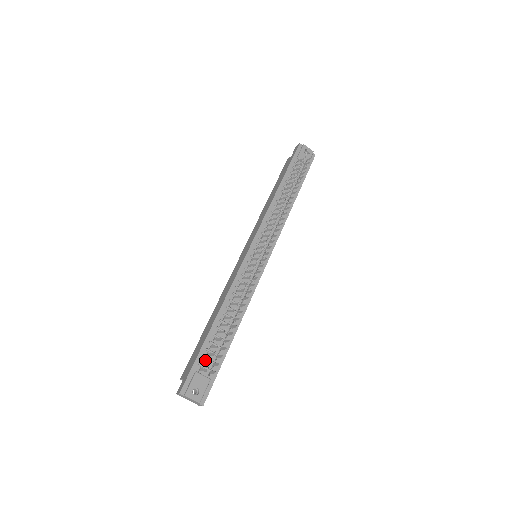
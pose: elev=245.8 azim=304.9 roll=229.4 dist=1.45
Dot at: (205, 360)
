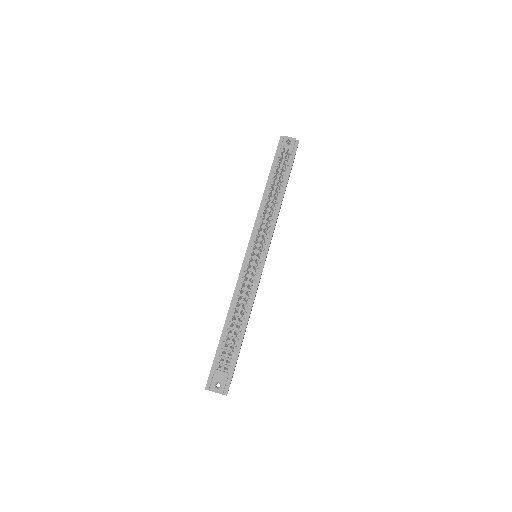
Dot at: (222, 358)
